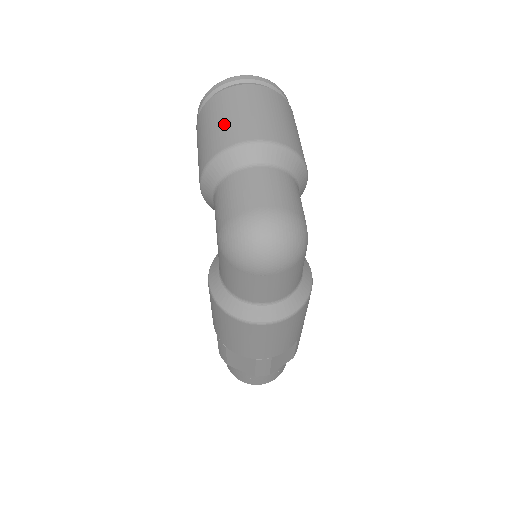
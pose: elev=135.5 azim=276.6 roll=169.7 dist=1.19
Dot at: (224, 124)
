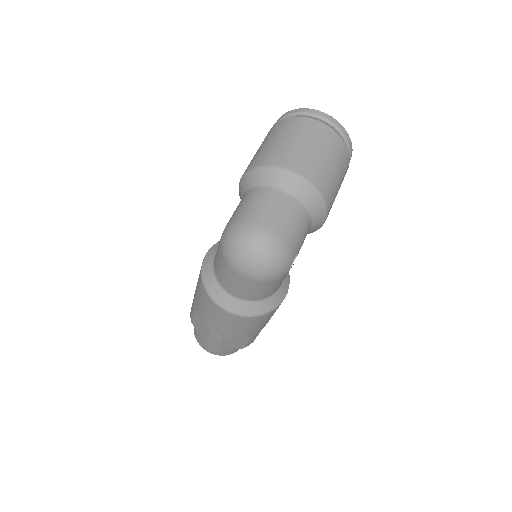
Dot at: (283, 145)
